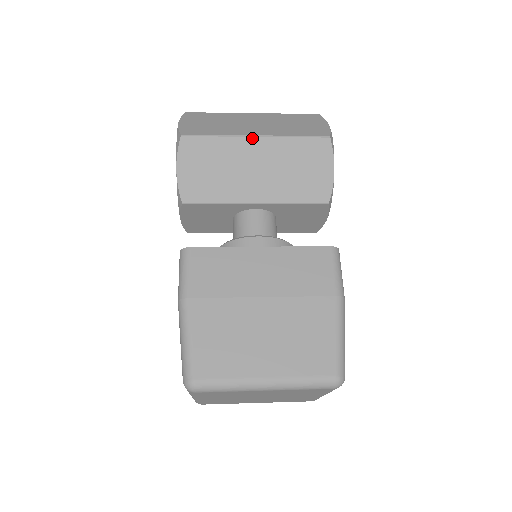
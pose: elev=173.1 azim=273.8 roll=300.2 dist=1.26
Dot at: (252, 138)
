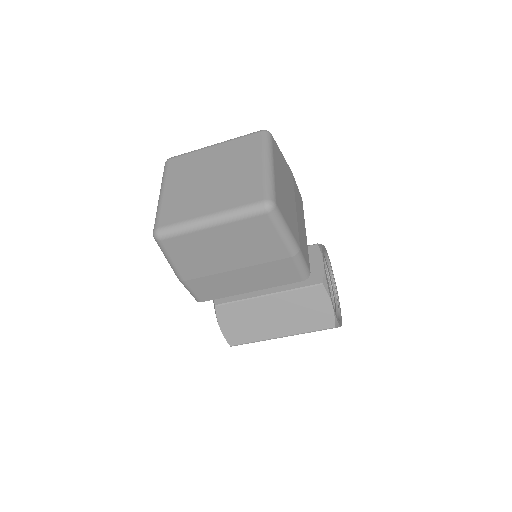
Dot at: occluded
